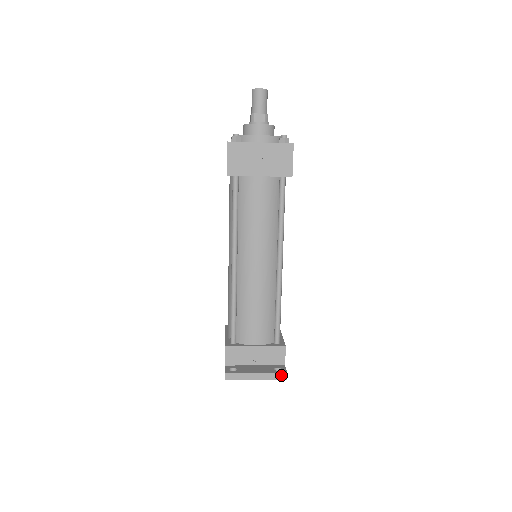
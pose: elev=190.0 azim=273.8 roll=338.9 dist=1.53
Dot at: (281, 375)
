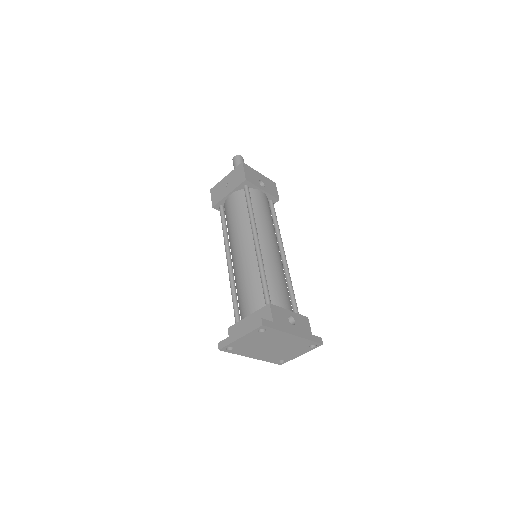
Dot at: (257, 323)
